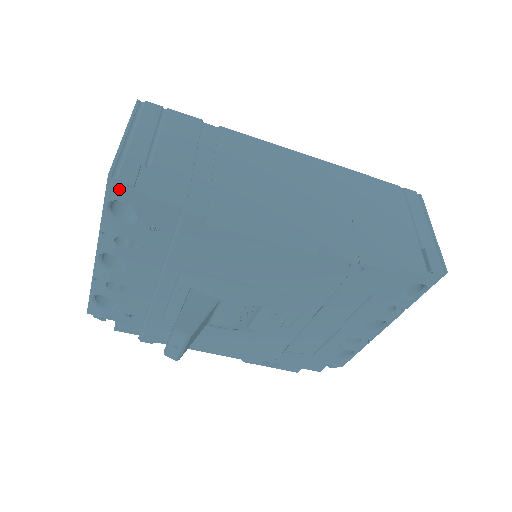
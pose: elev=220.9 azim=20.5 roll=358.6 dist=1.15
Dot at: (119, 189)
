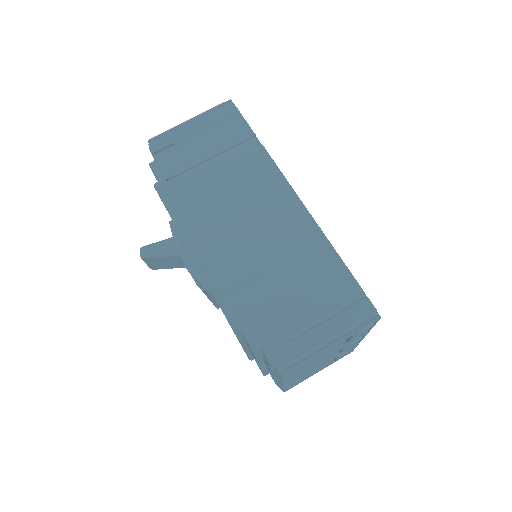
Dot at: occluded
